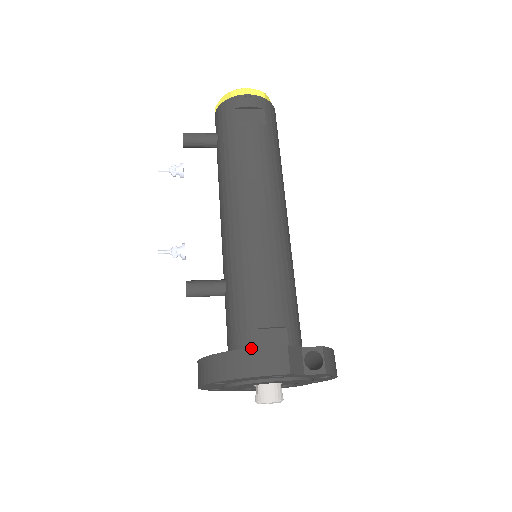
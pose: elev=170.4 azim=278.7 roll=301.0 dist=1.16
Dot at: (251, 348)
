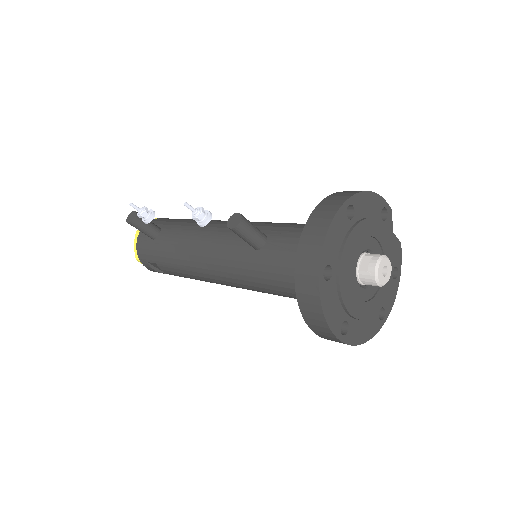
Dot at: occluded
